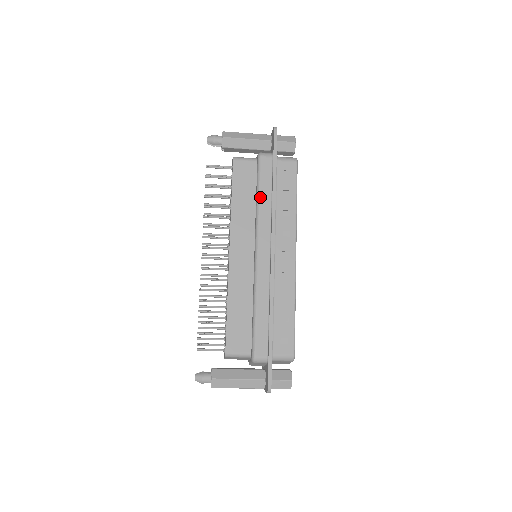
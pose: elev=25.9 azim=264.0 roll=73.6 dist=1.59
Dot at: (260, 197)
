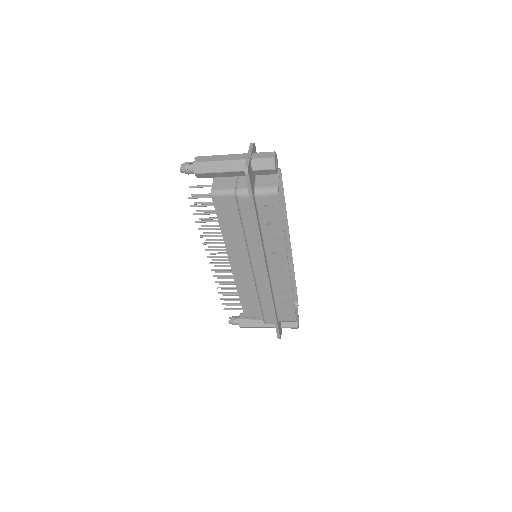
Dot at: (245, 231)
